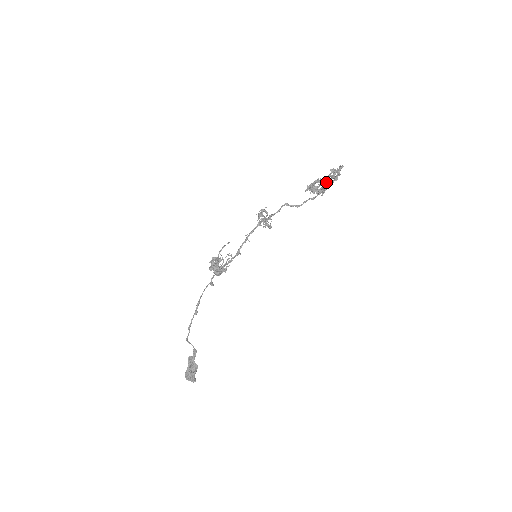
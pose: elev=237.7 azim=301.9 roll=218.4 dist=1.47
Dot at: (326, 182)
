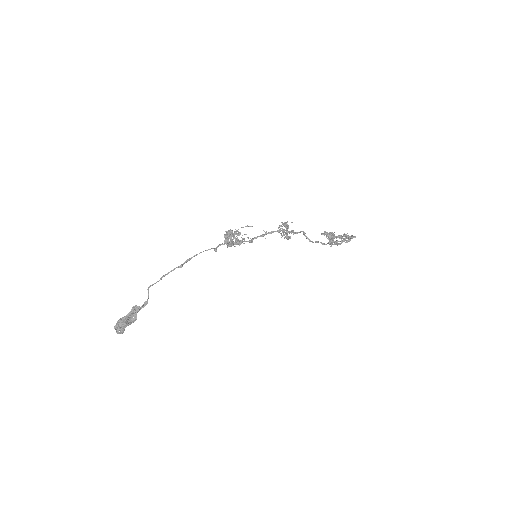
Dot at: occluded
